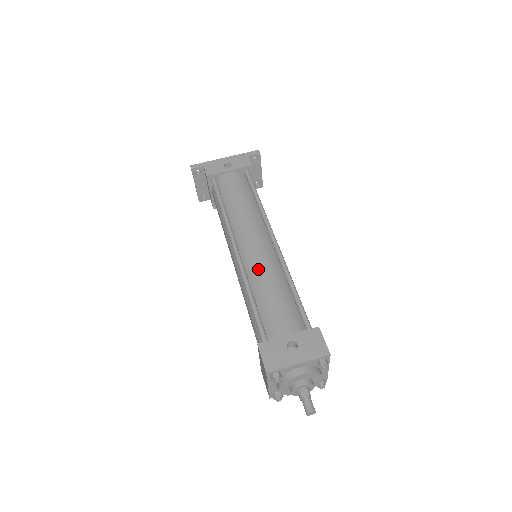
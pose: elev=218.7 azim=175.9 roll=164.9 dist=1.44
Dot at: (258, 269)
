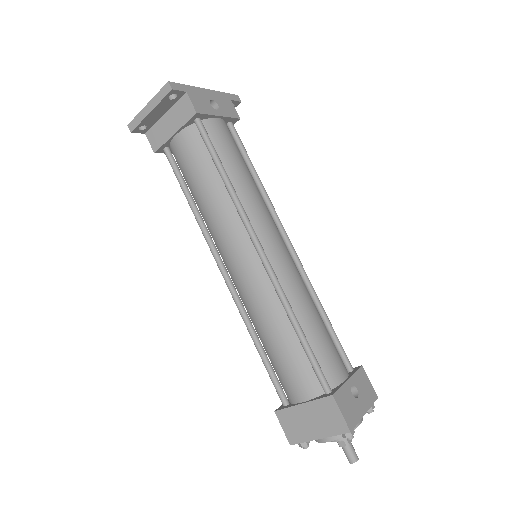
Dot at: (296, 287)
